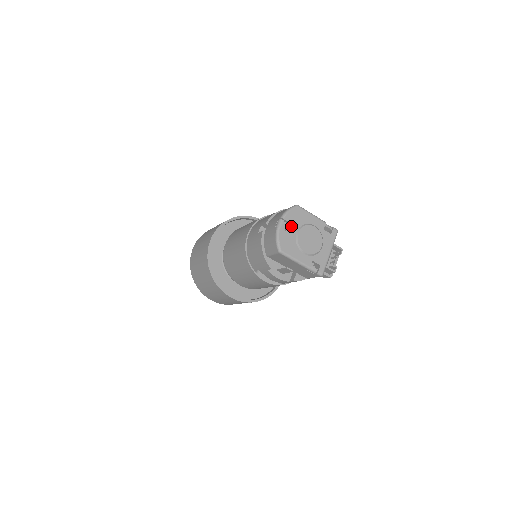
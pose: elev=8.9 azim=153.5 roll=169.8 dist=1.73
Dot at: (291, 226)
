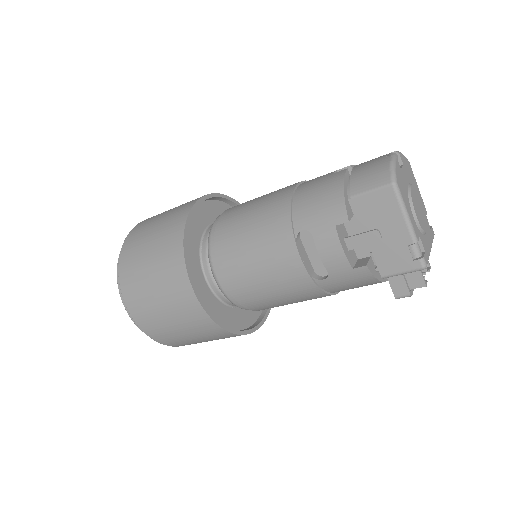
Dot at: (404, 171)
